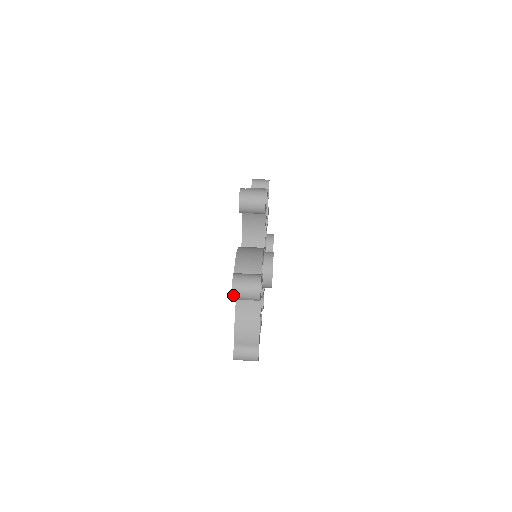
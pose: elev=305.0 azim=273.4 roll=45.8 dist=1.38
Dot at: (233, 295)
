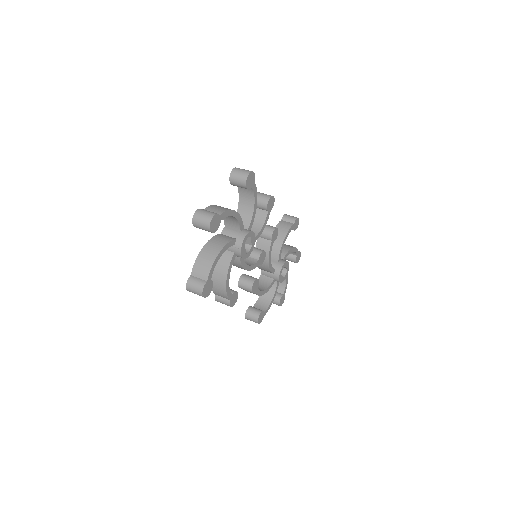
Dot at: (193, 220)
